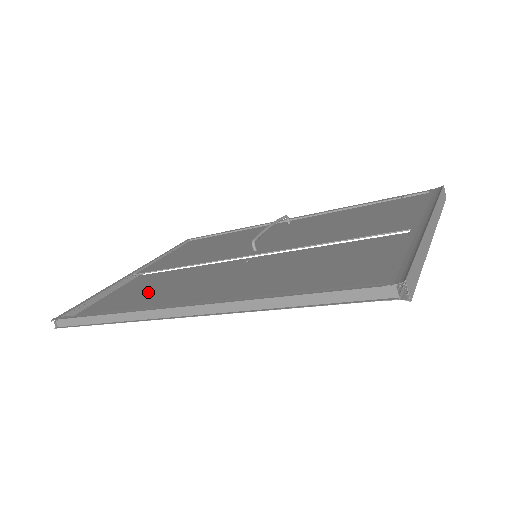
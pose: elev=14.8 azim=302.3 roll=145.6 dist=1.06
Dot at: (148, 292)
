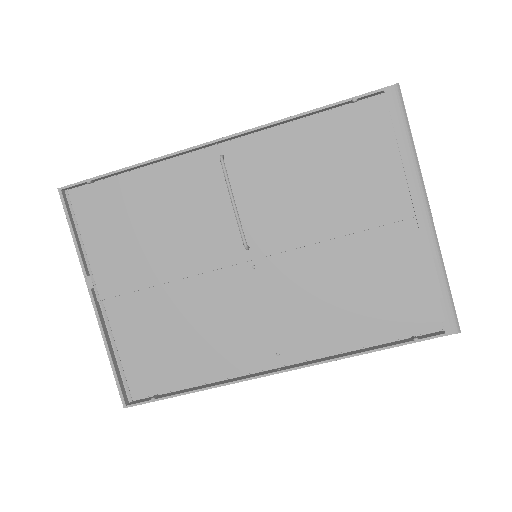
Dot at: (146, 224)
